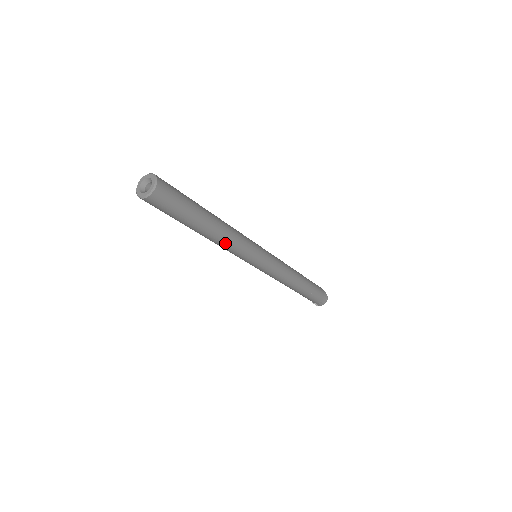
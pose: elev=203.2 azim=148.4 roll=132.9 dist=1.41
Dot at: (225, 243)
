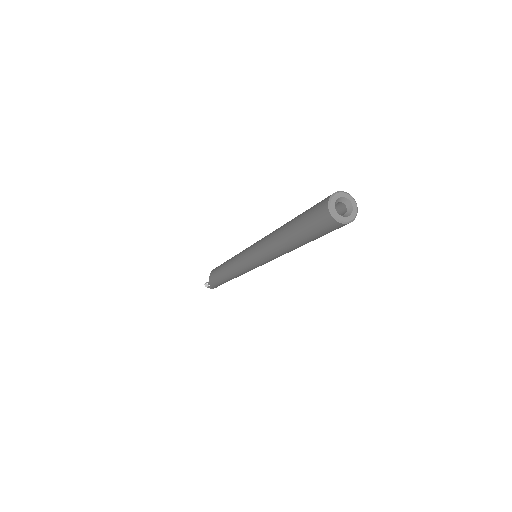
Dot at: (281, 254)
